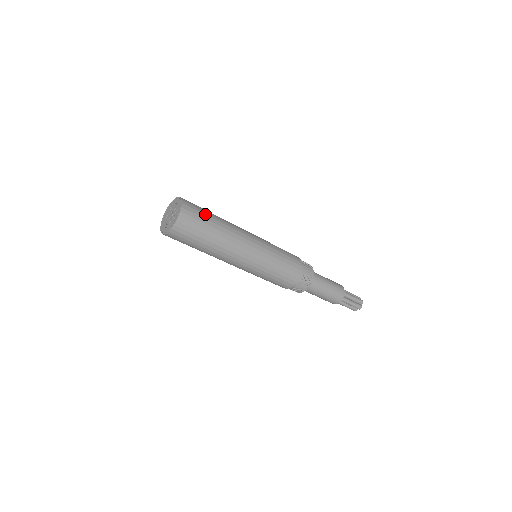
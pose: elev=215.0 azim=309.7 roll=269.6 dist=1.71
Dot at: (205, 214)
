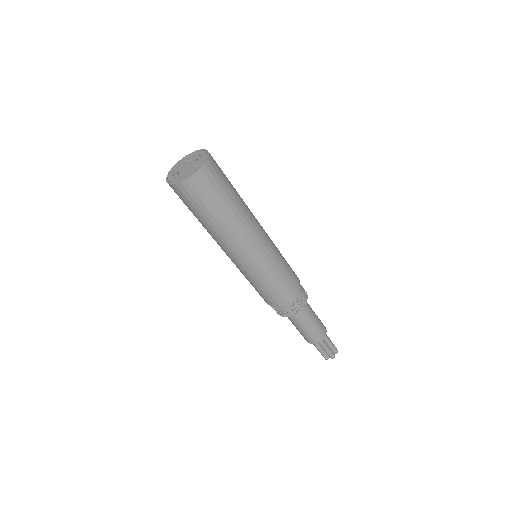
Dot at: (227, 181)
